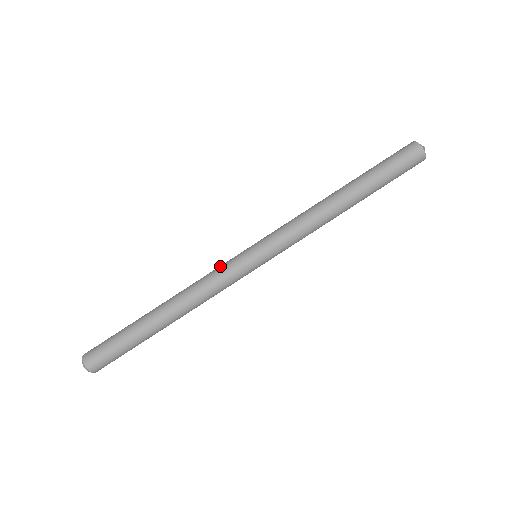
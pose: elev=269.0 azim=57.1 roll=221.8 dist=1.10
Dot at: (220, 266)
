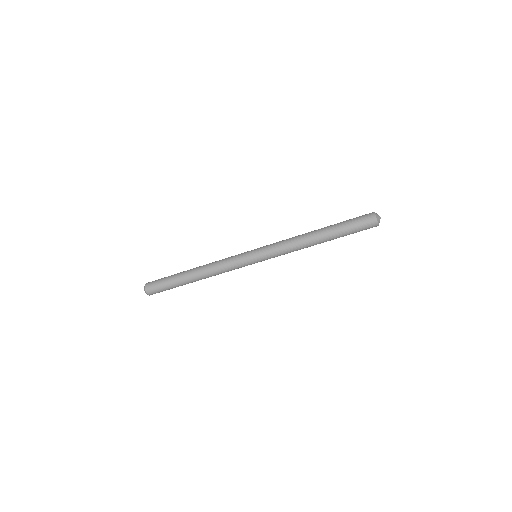
Dot at: (233, 258)
